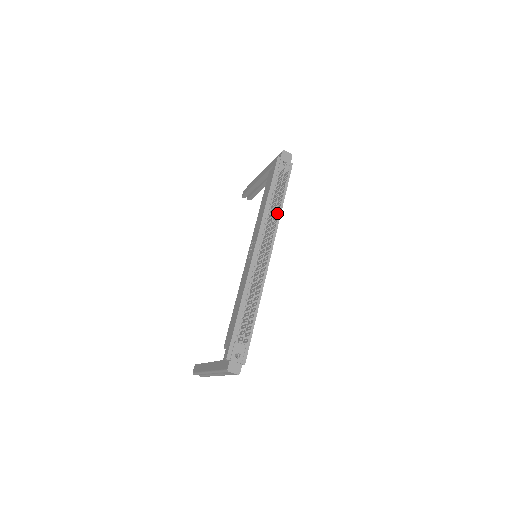
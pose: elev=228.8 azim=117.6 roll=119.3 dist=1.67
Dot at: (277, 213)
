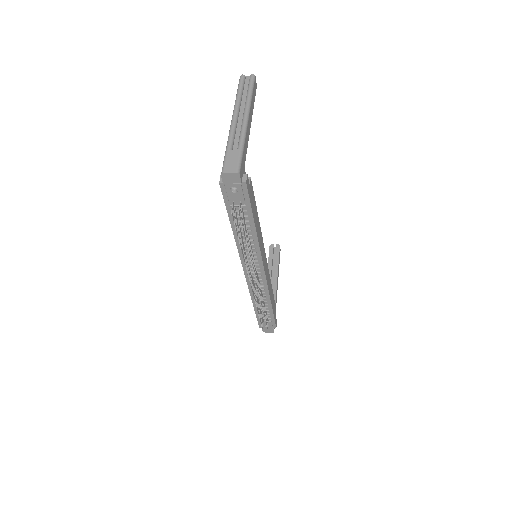
Dot at: (253, 240)
